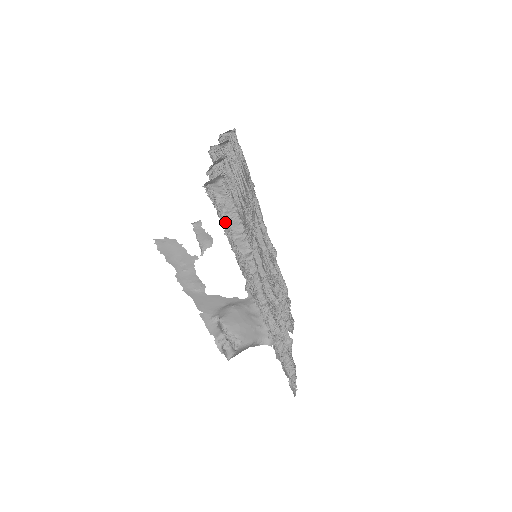
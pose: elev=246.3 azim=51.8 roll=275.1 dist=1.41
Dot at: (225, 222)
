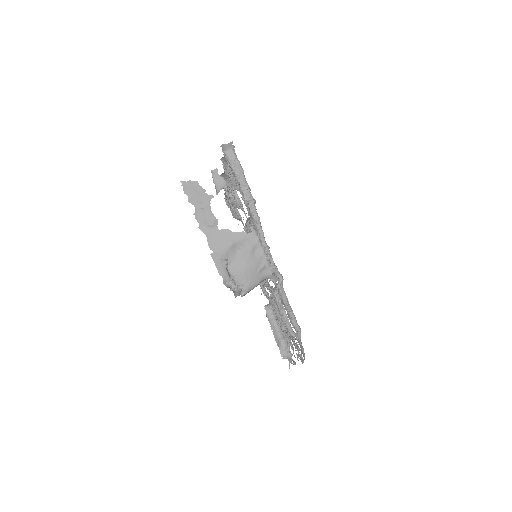
Dot at: occluded
